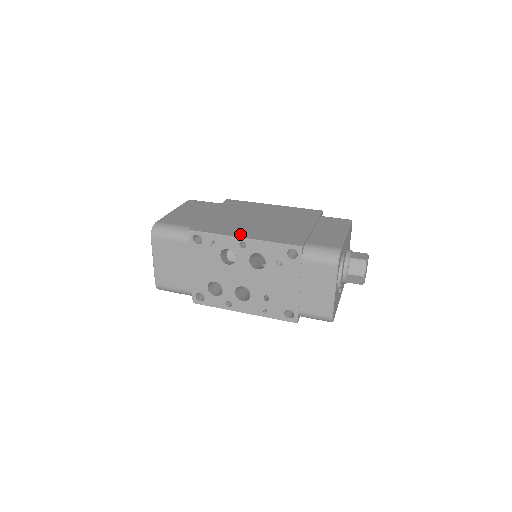
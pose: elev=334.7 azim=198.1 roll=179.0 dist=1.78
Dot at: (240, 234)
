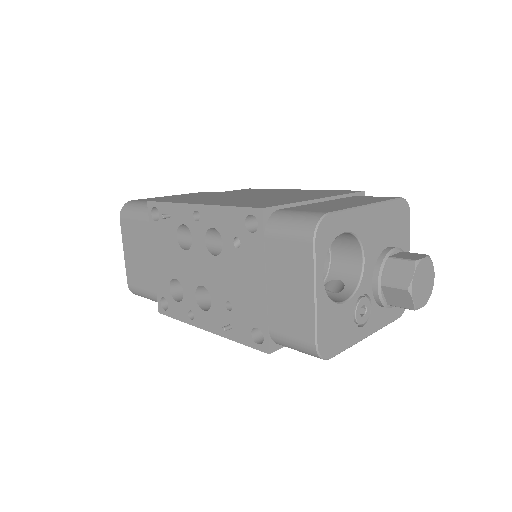
Dot at: (199, 202)
